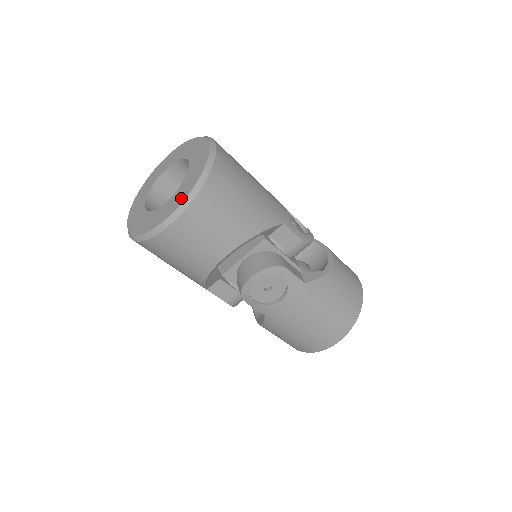
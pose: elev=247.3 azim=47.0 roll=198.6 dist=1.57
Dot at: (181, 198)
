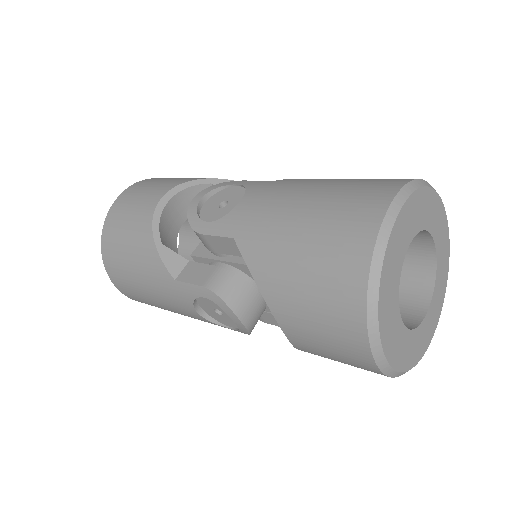
Dot at: occluded
